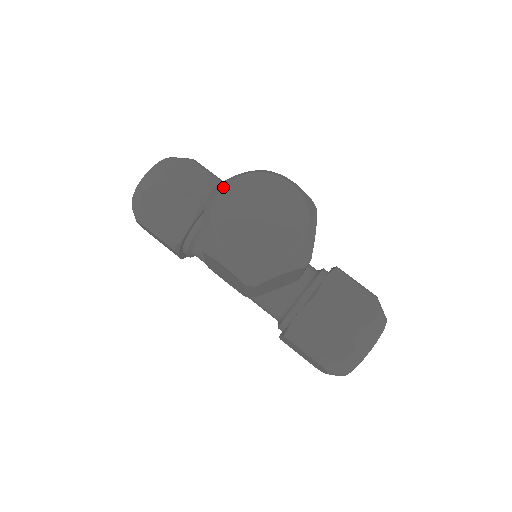
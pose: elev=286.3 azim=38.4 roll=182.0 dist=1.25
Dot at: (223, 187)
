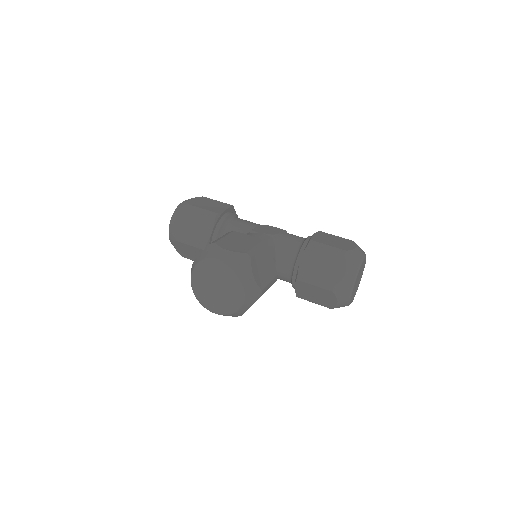
Dot at: (191, 276)
